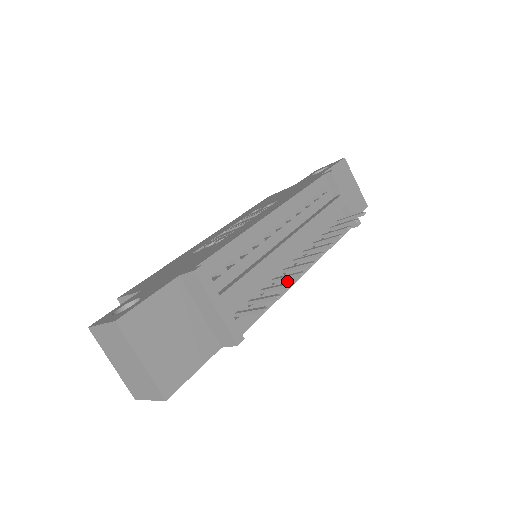
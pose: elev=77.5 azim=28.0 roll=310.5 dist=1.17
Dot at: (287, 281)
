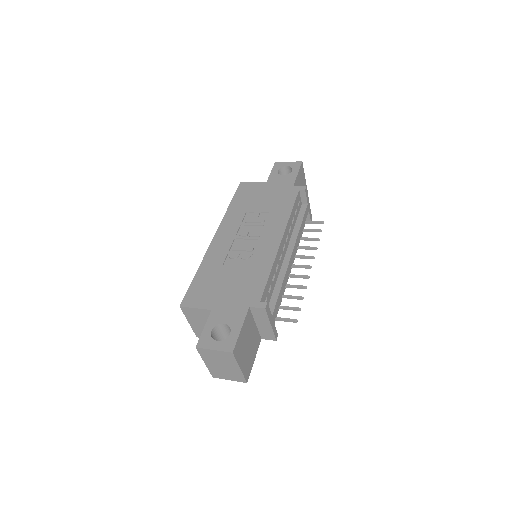
Dot at: occluded
